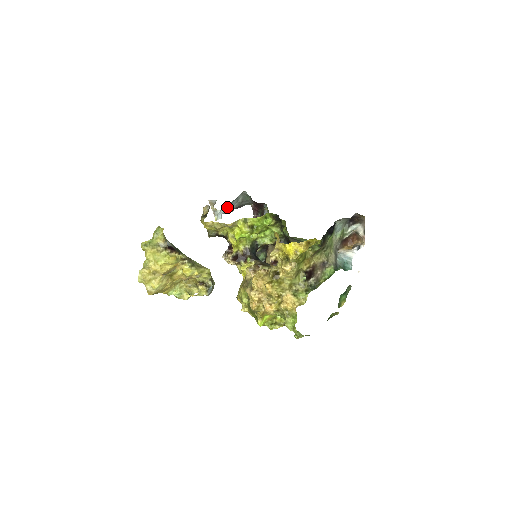
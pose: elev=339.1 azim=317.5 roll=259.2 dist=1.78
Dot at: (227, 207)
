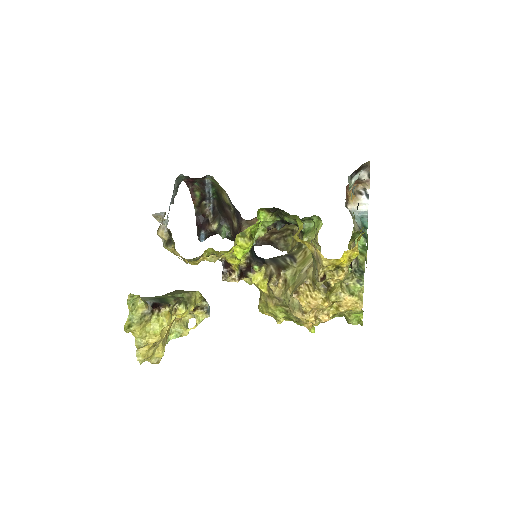
Dot at: occluded
